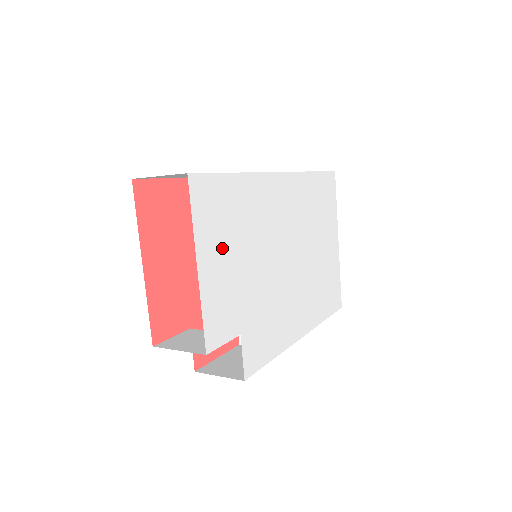
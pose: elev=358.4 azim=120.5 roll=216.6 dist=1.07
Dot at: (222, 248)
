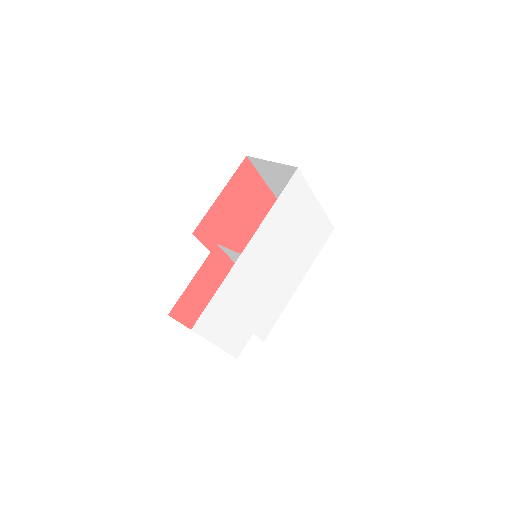
Dot at: (225, 324)
